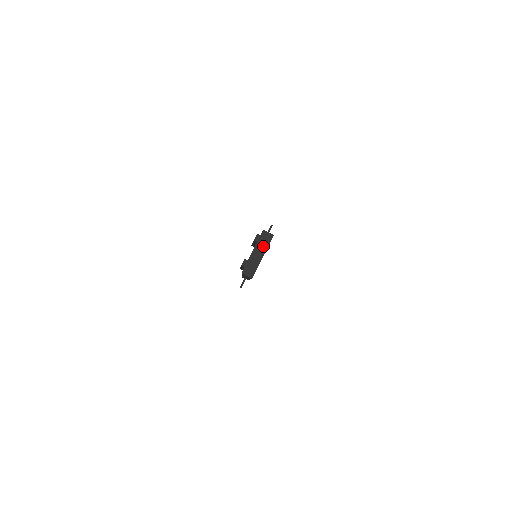
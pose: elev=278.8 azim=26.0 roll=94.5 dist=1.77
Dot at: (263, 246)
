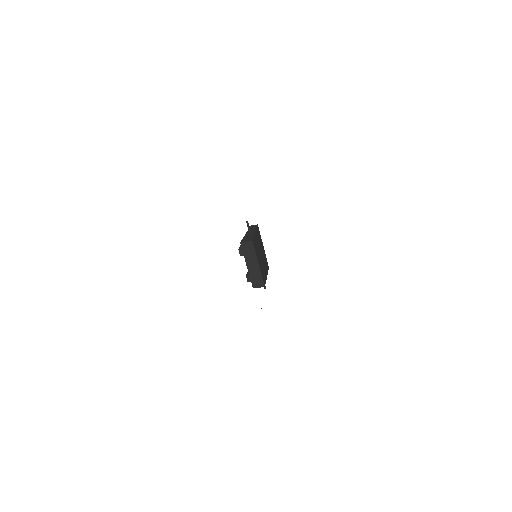
Dot at: (251, 256)
